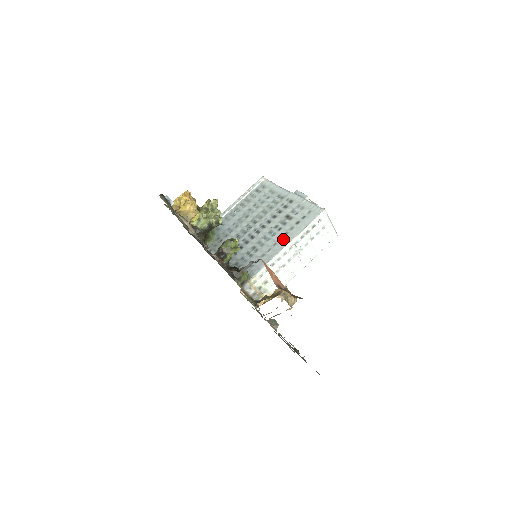
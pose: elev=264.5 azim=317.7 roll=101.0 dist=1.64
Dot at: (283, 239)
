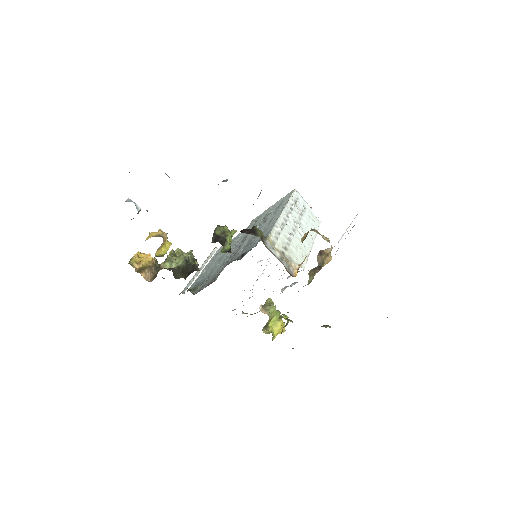
Dot at: (274, 216)
